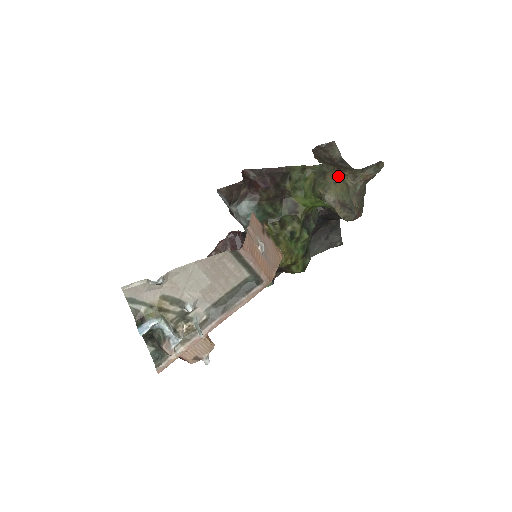
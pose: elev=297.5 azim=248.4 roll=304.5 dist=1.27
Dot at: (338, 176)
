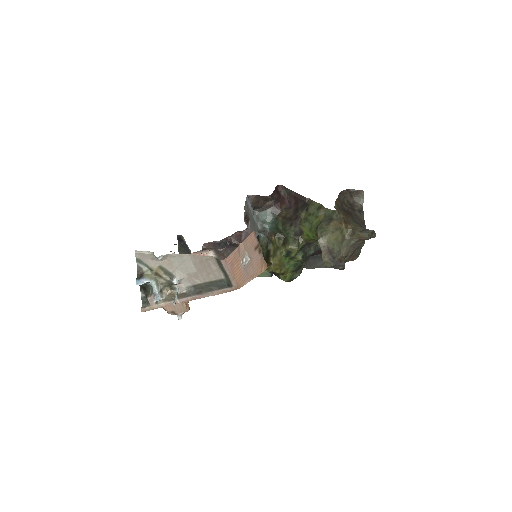
Dot at: (340, 227)
